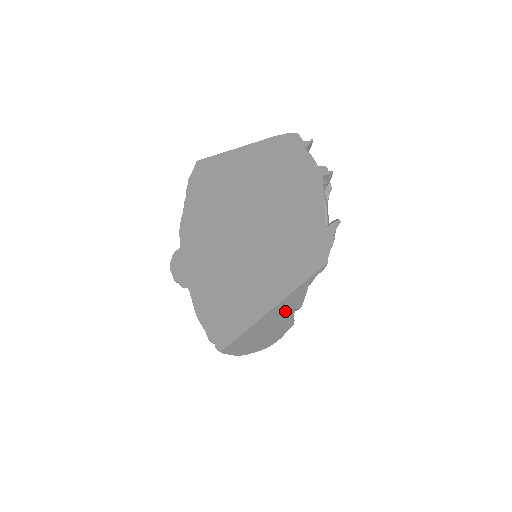
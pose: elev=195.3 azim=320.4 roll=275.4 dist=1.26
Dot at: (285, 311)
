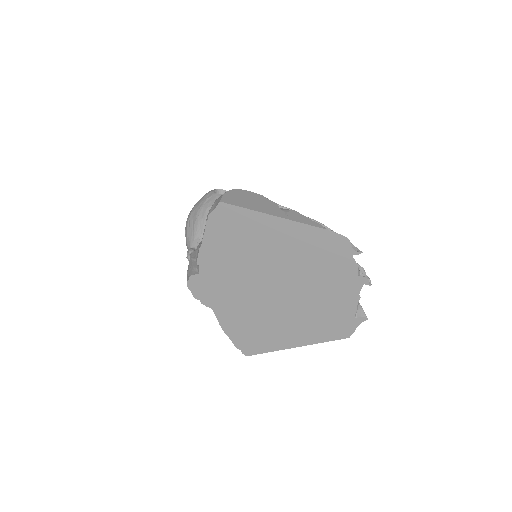
Dot at: occluded
